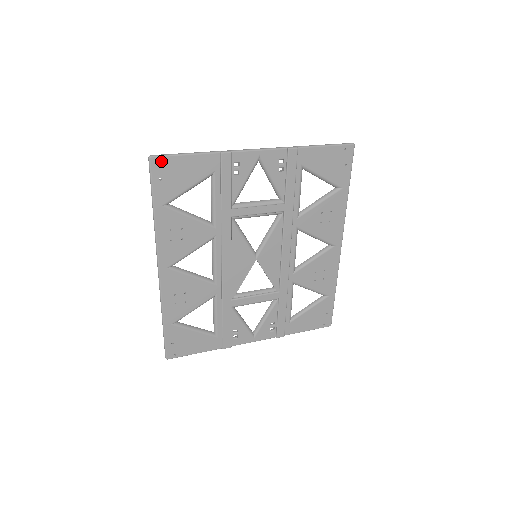
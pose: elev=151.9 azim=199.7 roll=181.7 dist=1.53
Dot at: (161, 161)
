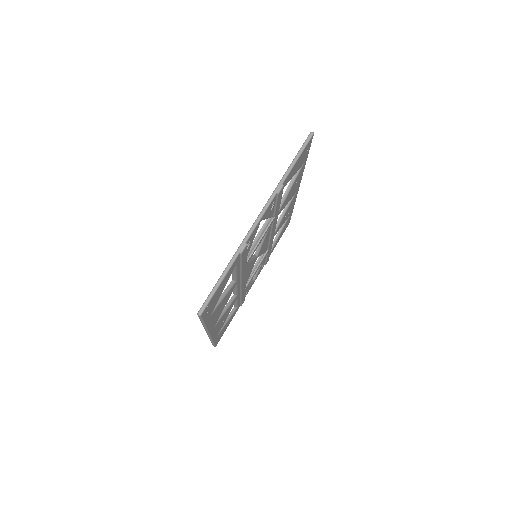
Dot at: occluded
